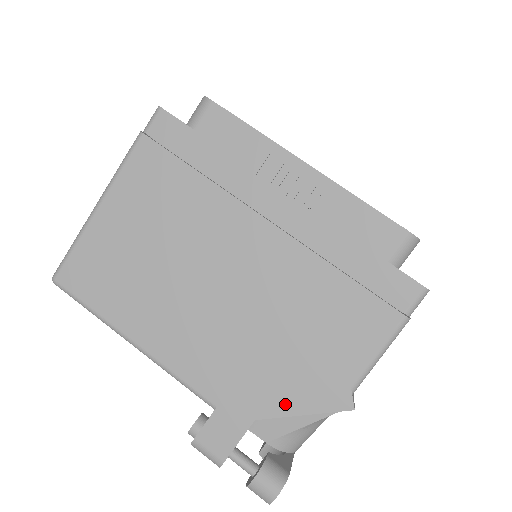
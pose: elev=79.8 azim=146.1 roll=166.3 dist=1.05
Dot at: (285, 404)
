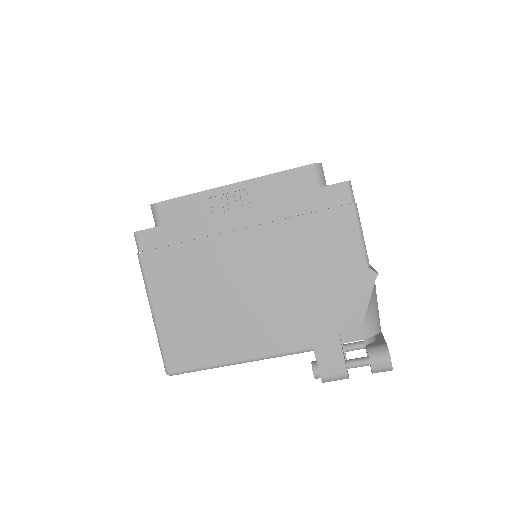
Dot at: (344, 309)
